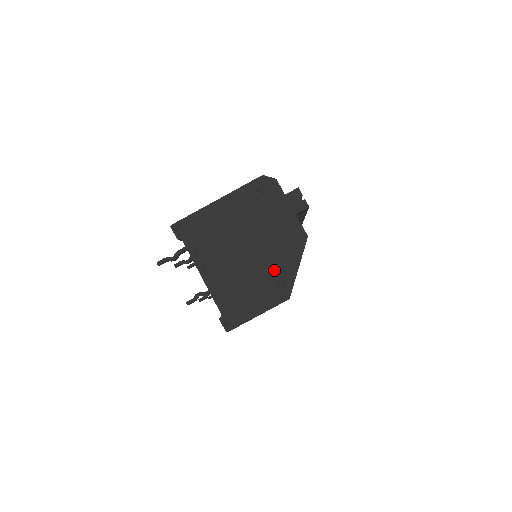
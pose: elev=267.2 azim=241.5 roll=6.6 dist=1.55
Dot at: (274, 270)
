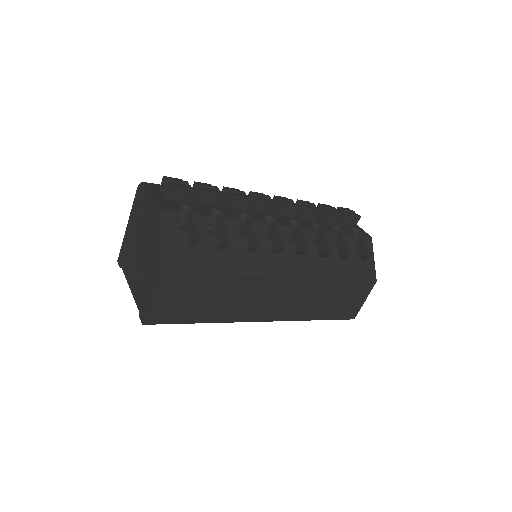
Dot at: (151, 253)
